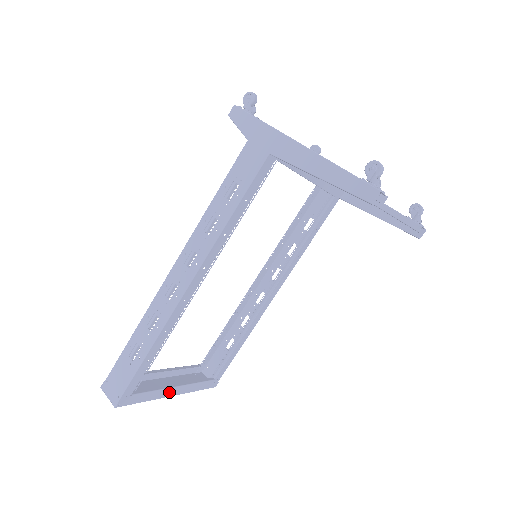
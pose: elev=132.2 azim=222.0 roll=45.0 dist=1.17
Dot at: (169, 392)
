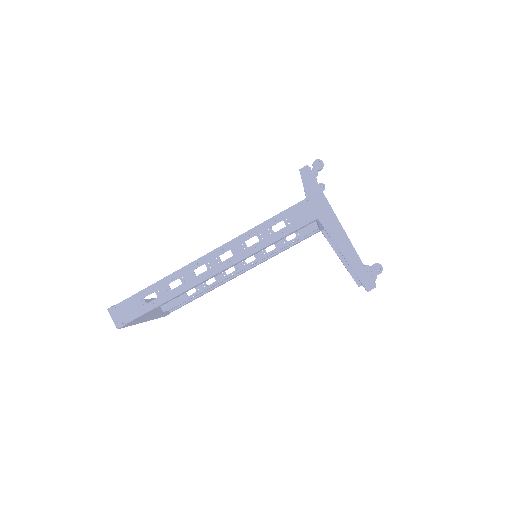
Dot at: (145, 320)
